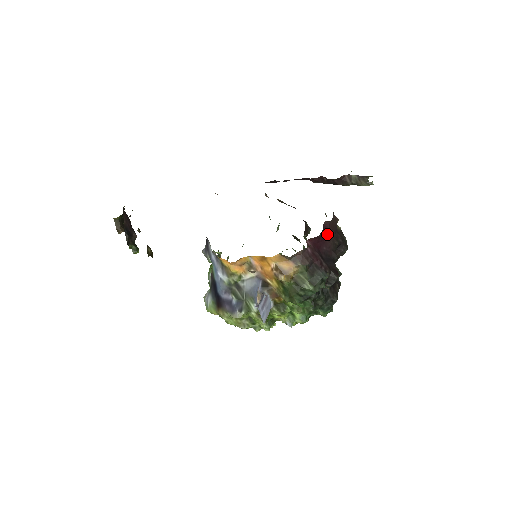
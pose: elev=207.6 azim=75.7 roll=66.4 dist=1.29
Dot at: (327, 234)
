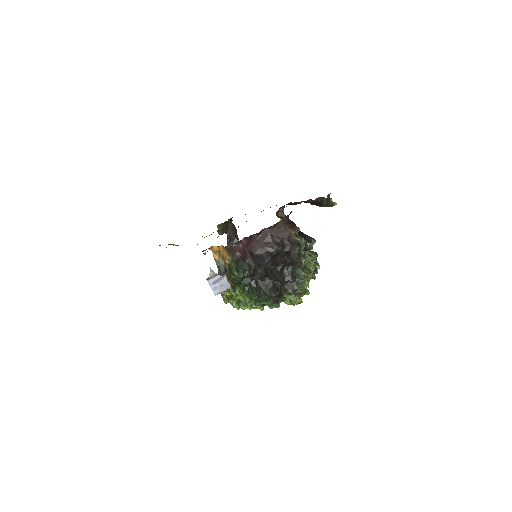
Dot at: (265, 238)
